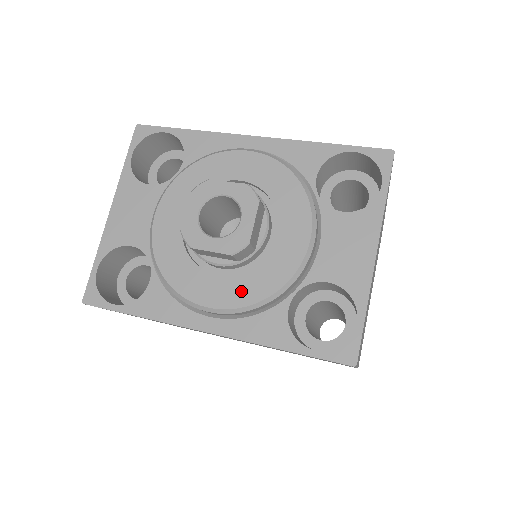
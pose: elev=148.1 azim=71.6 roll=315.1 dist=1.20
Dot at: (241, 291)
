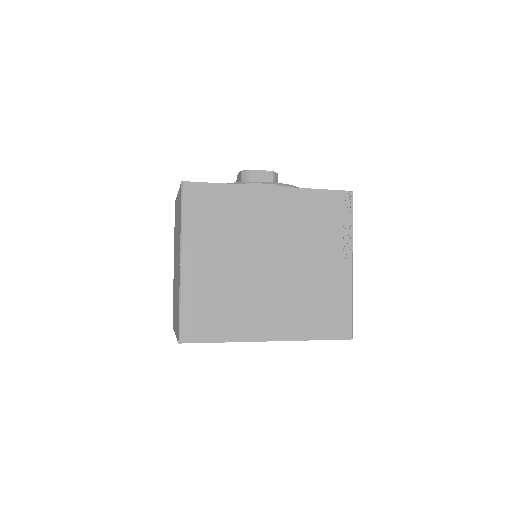
Dot at: occluded
